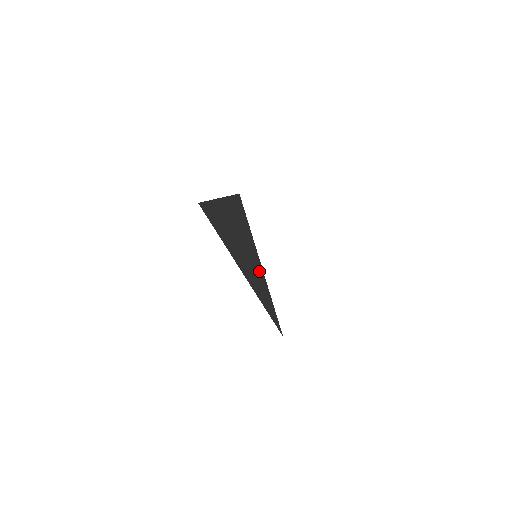
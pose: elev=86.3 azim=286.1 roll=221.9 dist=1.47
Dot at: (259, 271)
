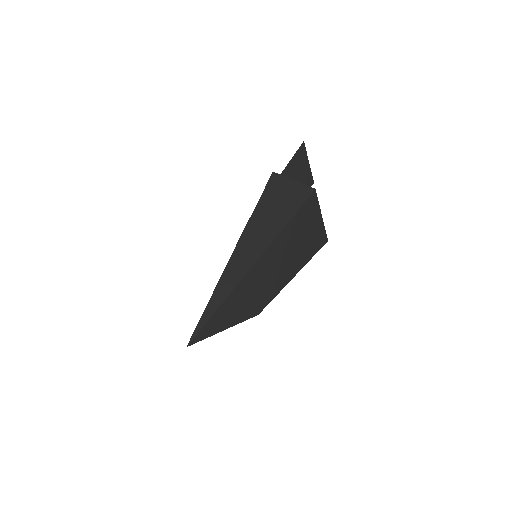
Dot at: (242, 272)
